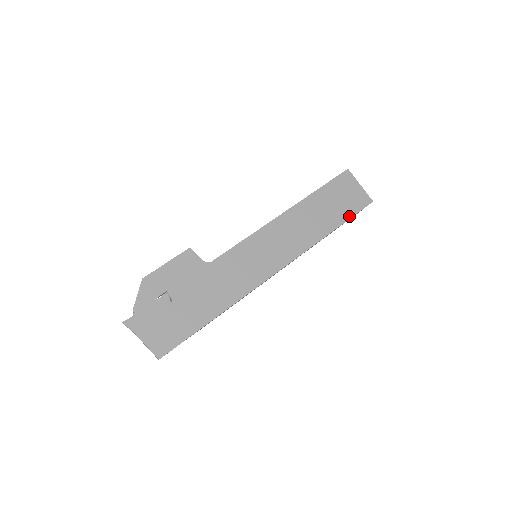
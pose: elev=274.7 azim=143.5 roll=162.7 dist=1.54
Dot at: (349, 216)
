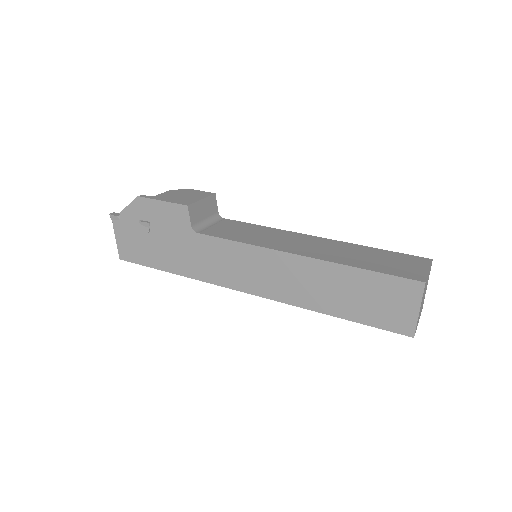
Dot at: (366, 322)
